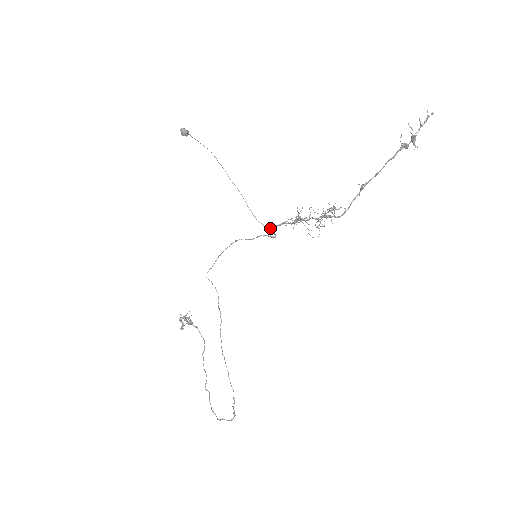
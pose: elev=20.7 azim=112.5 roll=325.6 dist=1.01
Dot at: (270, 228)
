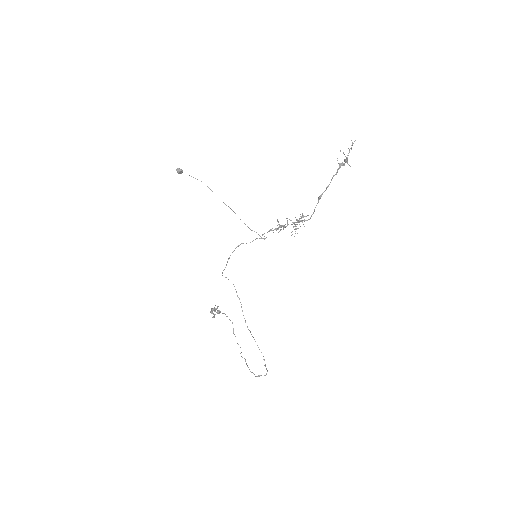
Dot at: occluded
